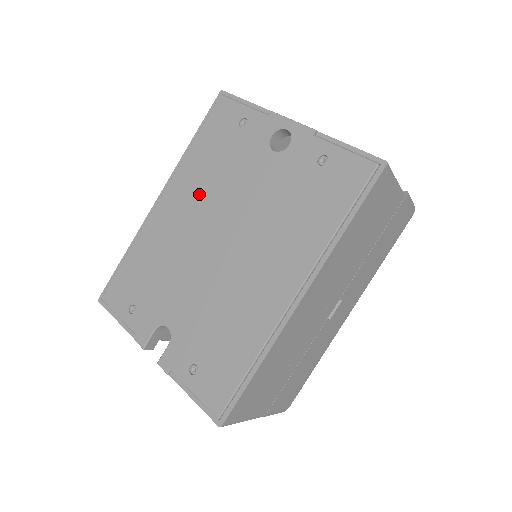
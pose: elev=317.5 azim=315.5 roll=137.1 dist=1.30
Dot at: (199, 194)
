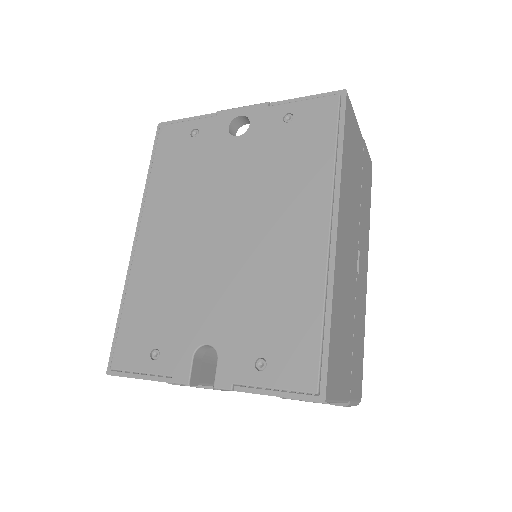
Dot at: (179, 209)
